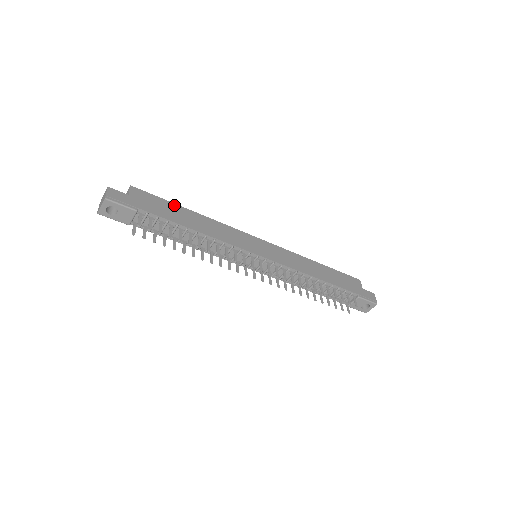
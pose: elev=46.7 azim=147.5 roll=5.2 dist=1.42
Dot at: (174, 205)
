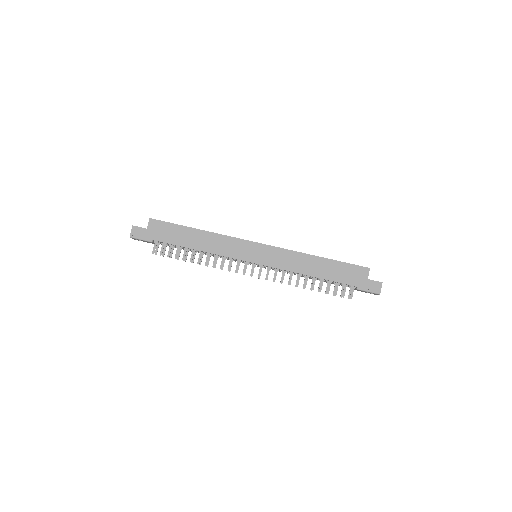
Dot at: (182, 228)
